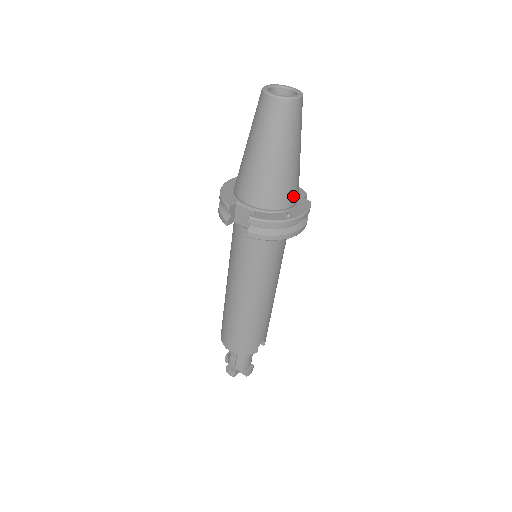
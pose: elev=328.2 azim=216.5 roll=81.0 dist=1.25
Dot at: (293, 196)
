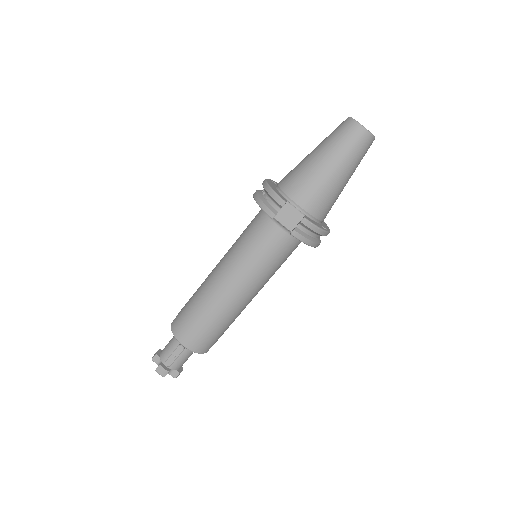
Dot at: occluded
